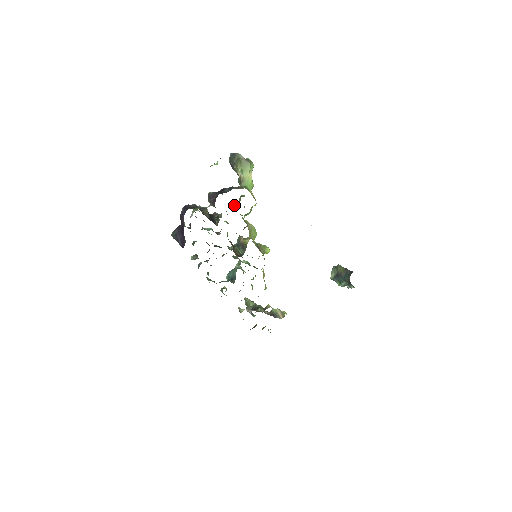
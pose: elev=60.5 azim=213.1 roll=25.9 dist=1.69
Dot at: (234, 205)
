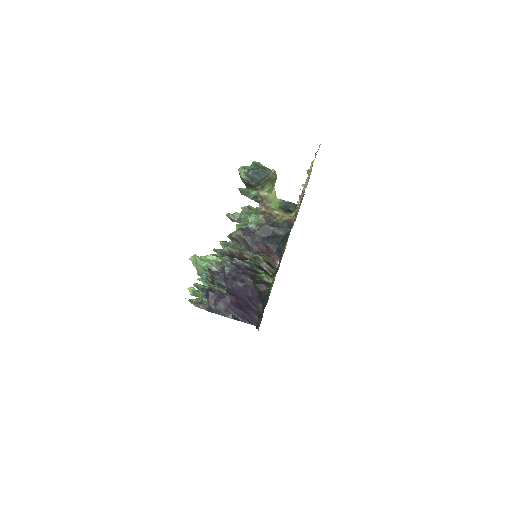
Dot at: (241, 223)
